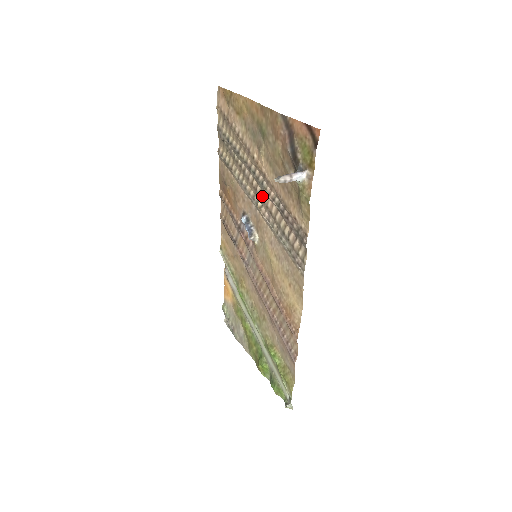
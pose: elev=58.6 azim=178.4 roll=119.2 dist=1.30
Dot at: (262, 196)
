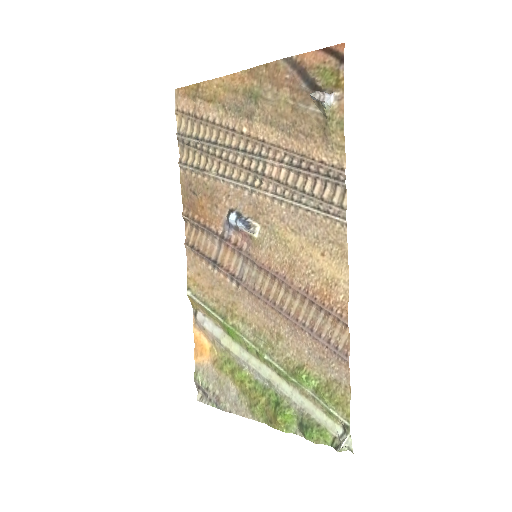
Dot at: (261, 170)
